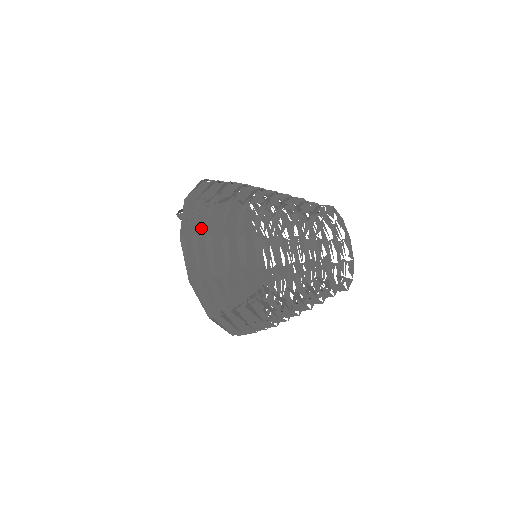
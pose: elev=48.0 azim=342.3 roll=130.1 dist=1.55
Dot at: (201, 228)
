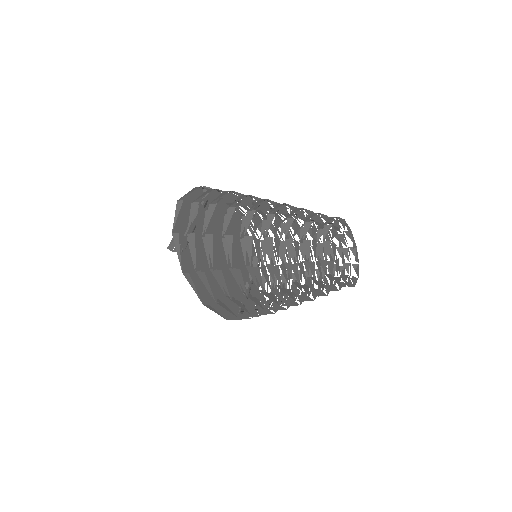
Dot at: occluded
